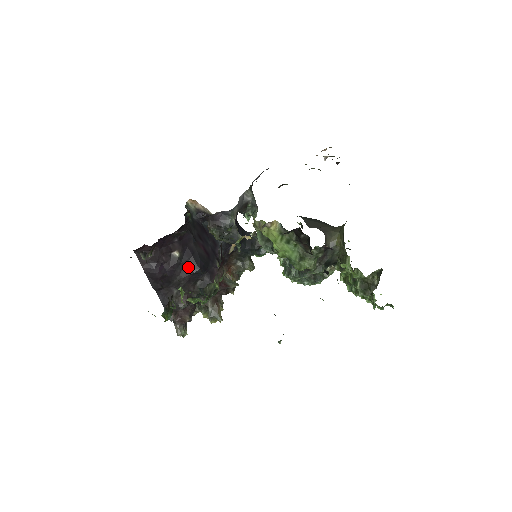
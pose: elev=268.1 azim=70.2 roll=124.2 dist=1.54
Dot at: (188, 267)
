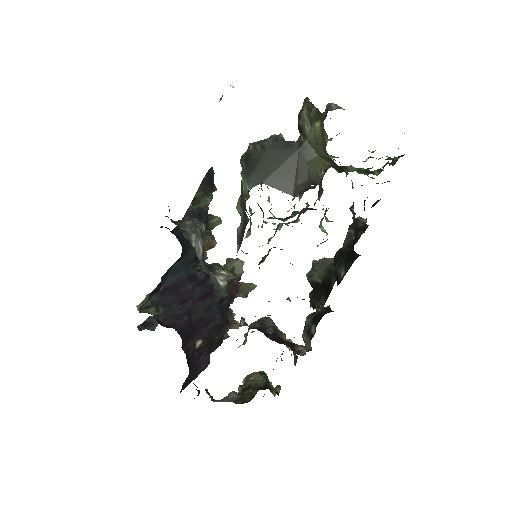
Dot at: (213, 329)
